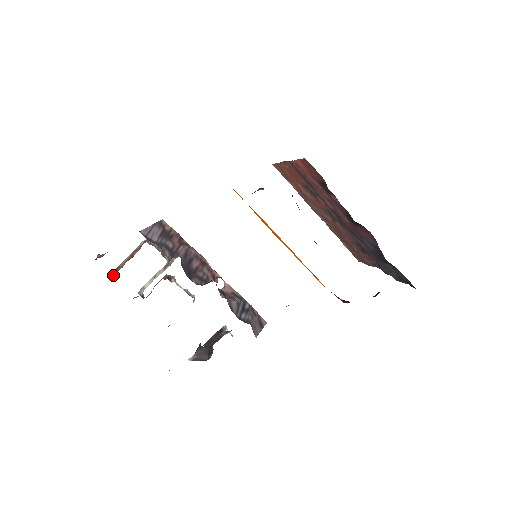
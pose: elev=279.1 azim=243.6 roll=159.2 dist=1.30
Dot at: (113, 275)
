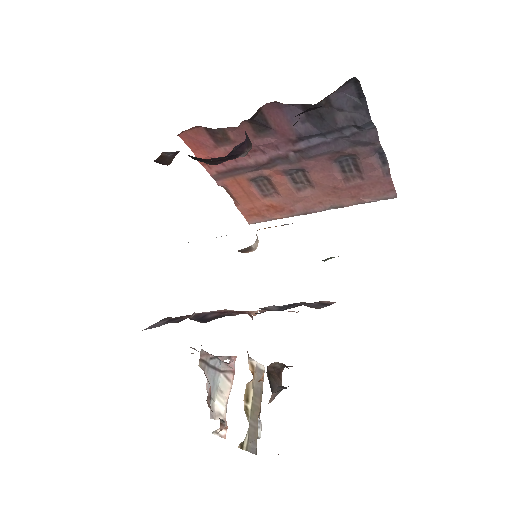
Dot at: occluded
